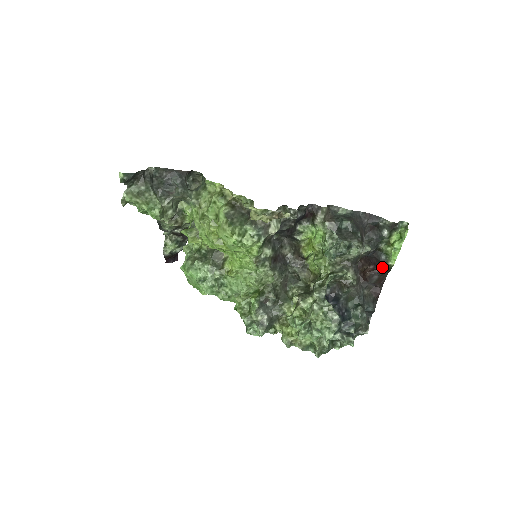
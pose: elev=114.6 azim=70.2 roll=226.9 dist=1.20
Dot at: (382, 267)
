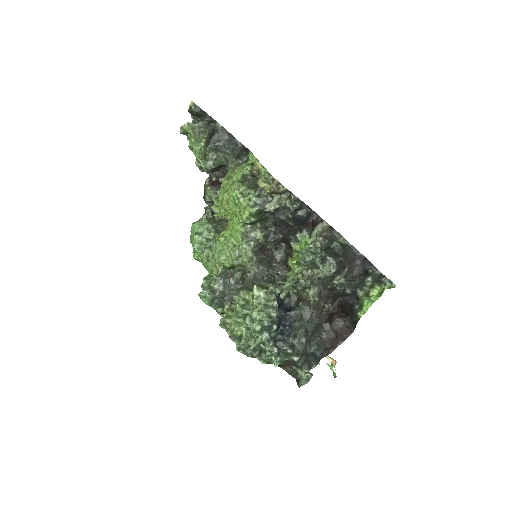
Dot at: (351, 317)
